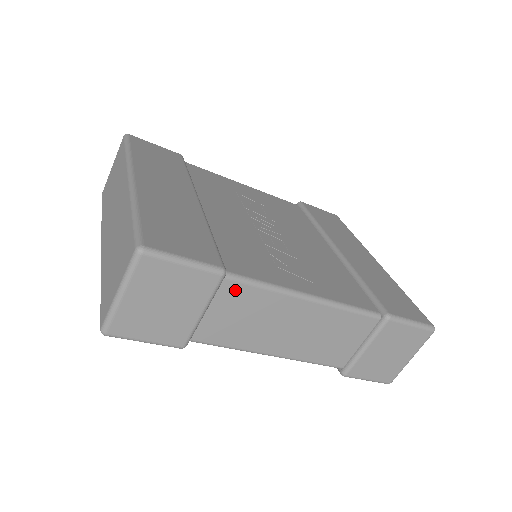
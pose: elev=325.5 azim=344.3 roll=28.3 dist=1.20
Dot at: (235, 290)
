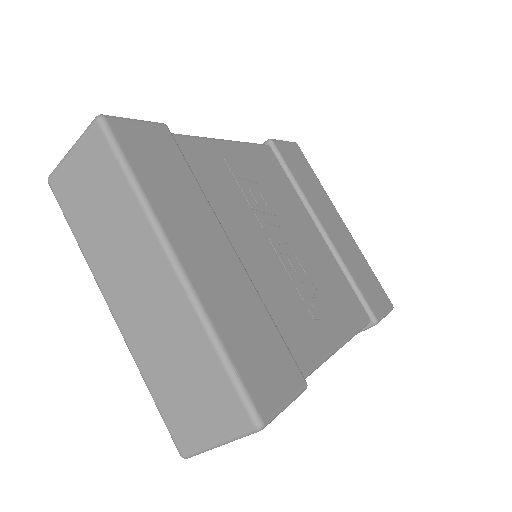
Dot at: occluded
